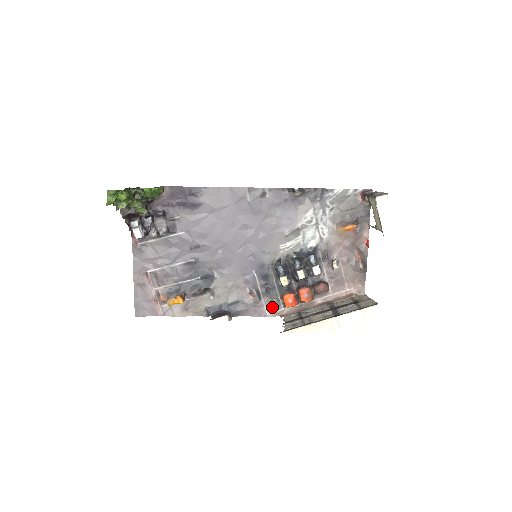
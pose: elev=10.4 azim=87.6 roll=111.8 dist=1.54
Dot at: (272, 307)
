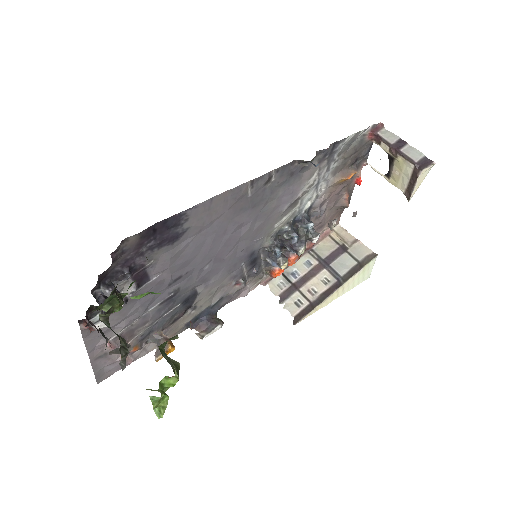
Dot at: (255, 282)
